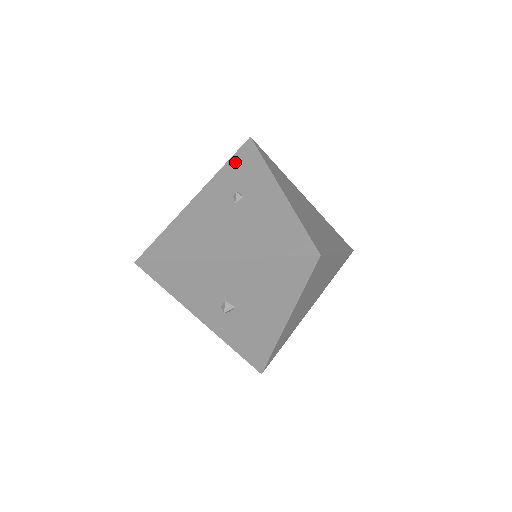
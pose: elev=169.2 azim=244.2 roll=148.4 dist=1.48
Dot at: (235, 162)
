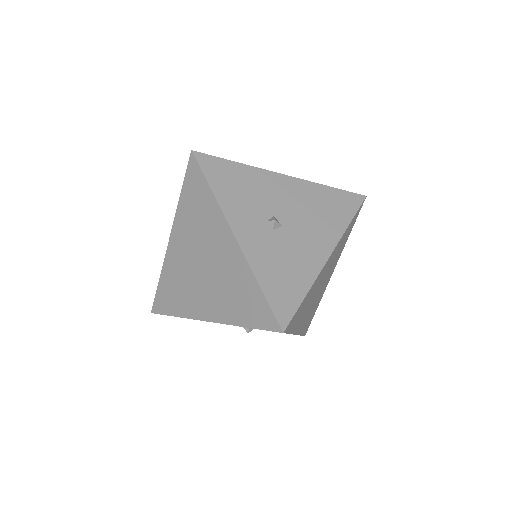
Dot at: occluded
